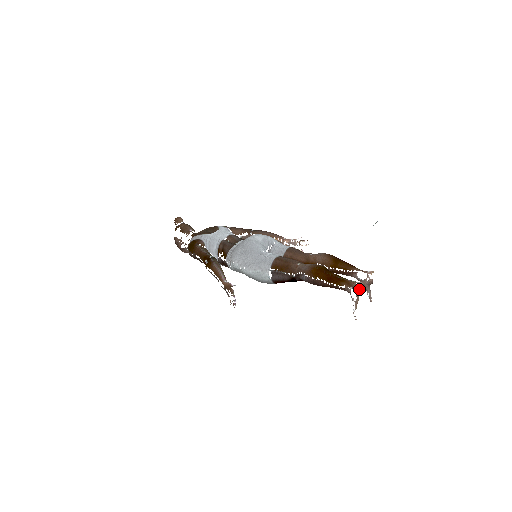
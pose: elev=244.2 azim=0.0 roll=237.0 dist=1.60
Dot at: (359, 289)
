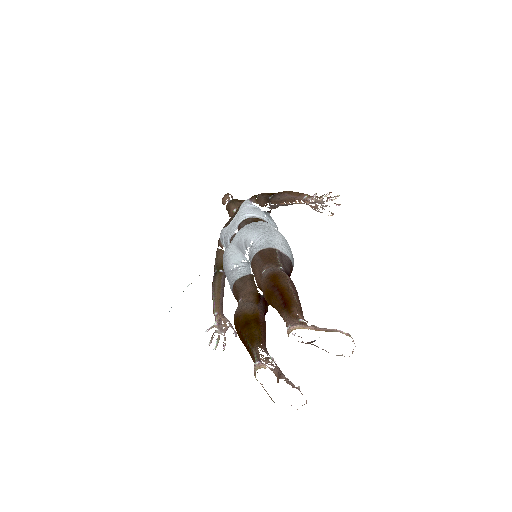
Dot at: occluded
